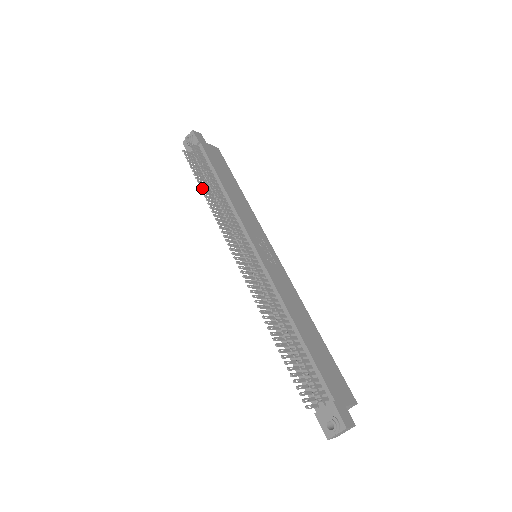
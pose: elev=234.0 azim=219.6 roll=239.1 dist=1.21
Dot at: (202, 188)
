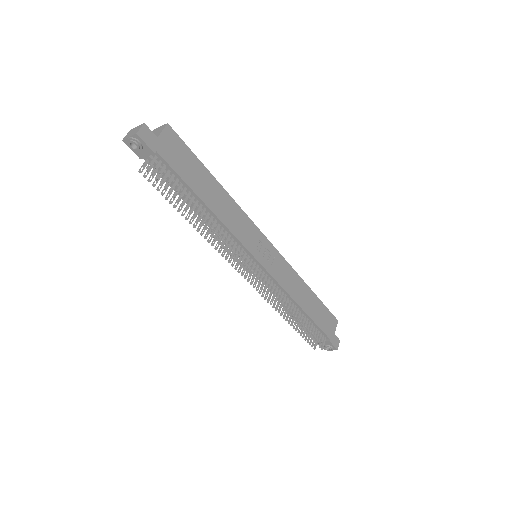
Dot at: (187, 218)
